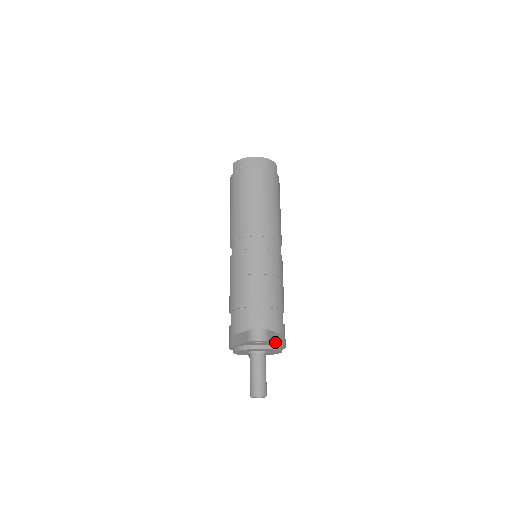
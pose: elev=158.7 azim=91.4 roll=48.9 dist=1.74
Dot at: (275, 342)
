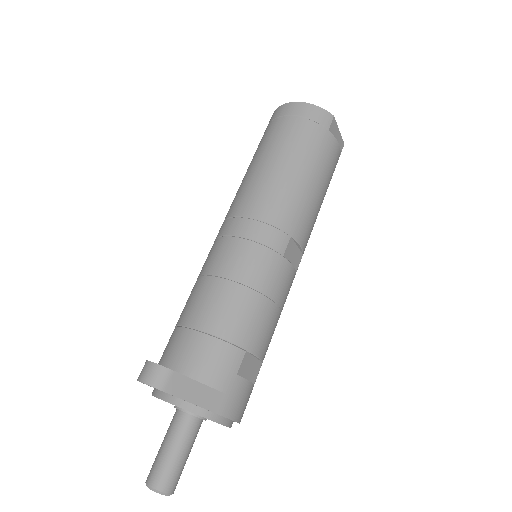
Dot at: (189, 399)
